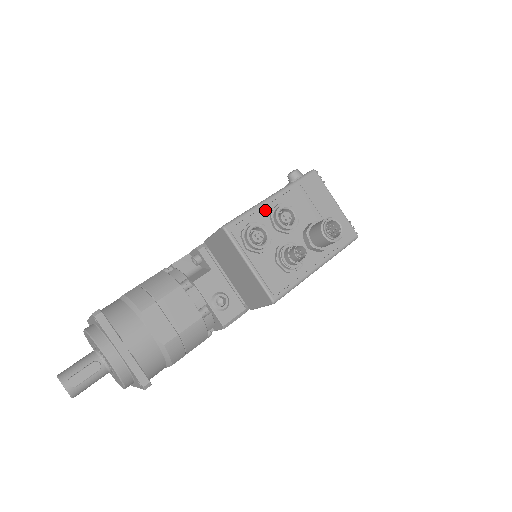
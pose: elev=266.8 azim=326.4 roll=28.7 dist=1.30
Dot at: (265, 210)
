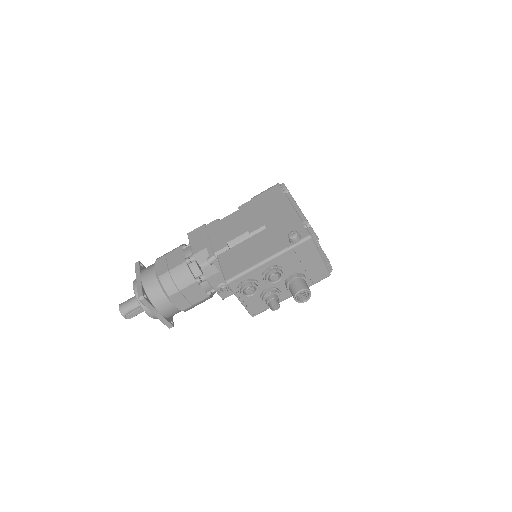
Dot at: (260, 270)
